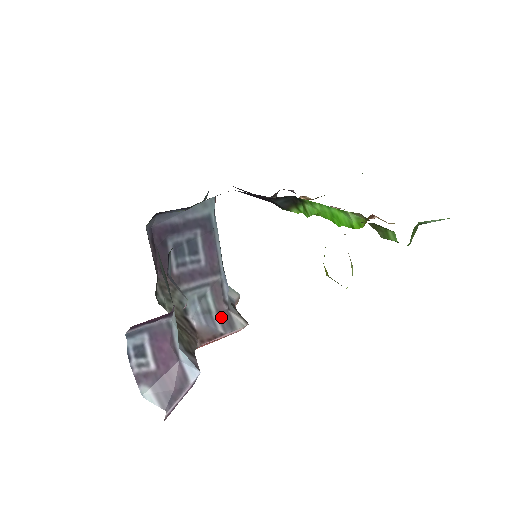
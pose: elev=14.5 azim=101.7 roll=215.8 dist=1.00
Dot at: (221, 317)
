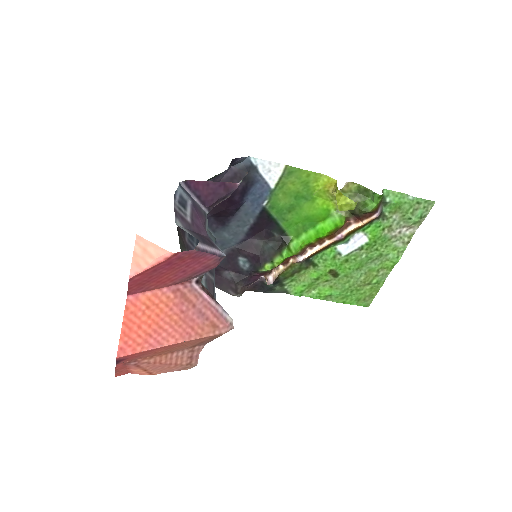
Dot at: occluded
